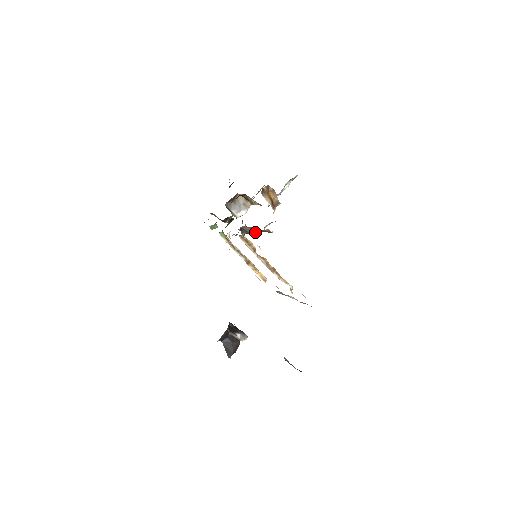
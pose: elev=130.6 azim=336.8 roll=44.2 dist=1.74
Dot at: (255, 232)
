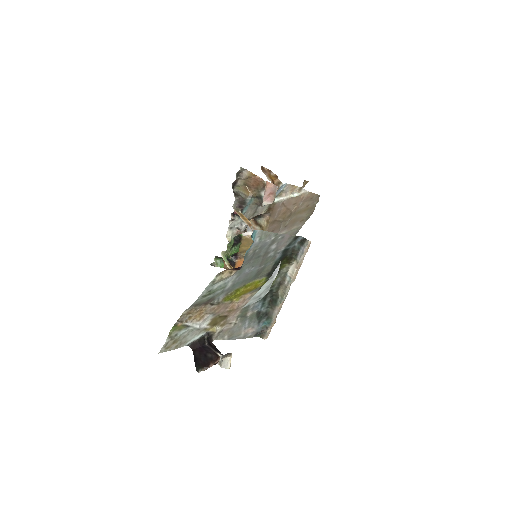
Dot at: (249, 195)
